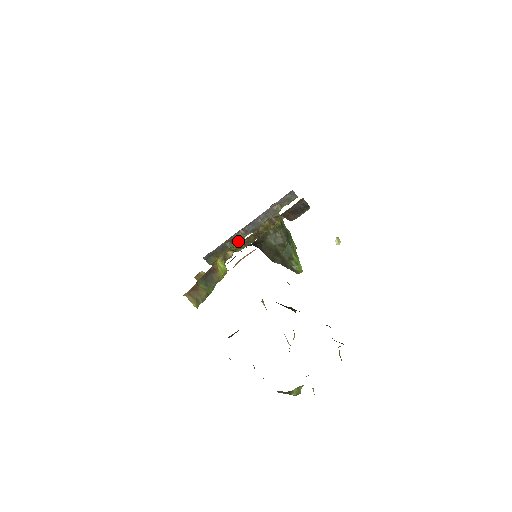
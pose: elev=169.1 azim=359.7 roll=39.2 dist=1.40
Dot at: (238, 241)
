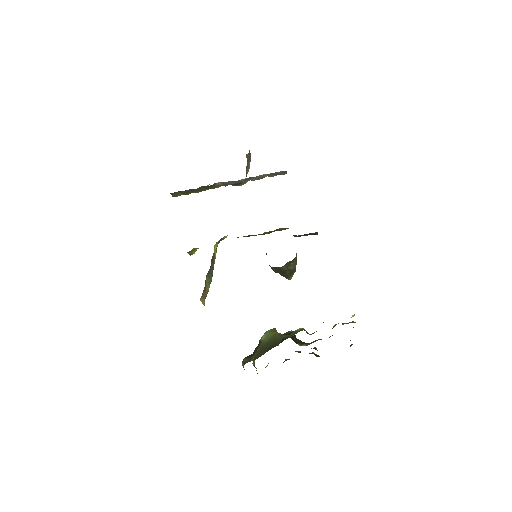
Dot at: (212, 188)
